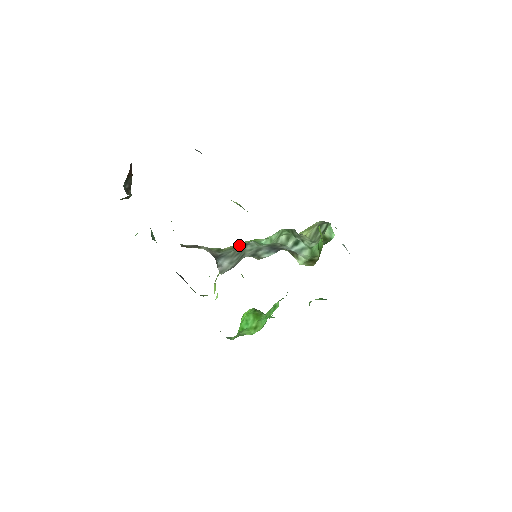
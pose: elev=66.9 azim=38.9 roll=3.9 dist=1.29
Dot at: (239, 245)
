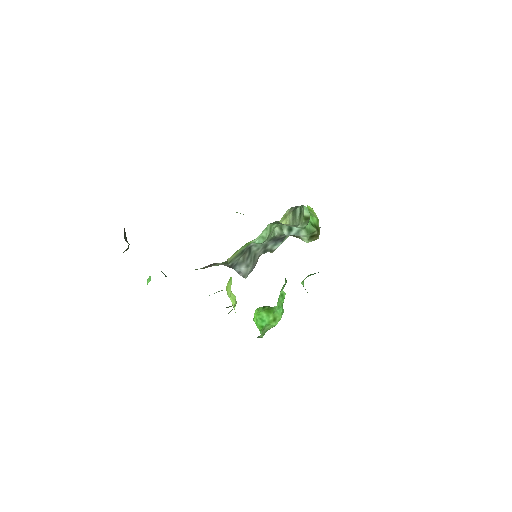
Dot at: (241, 251)
